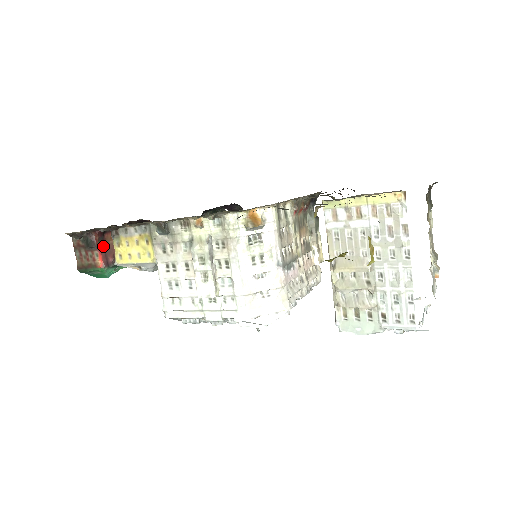
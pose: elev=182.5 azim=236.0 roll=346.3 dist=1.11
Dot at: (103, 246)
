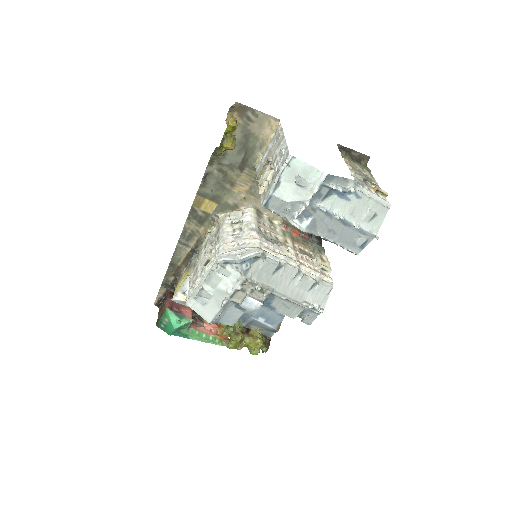
Dot at: occluded
